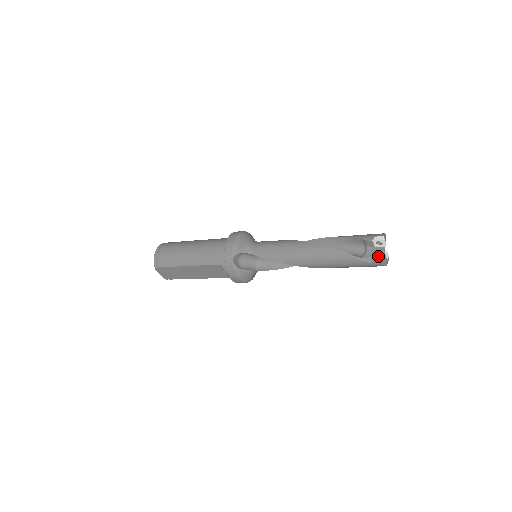
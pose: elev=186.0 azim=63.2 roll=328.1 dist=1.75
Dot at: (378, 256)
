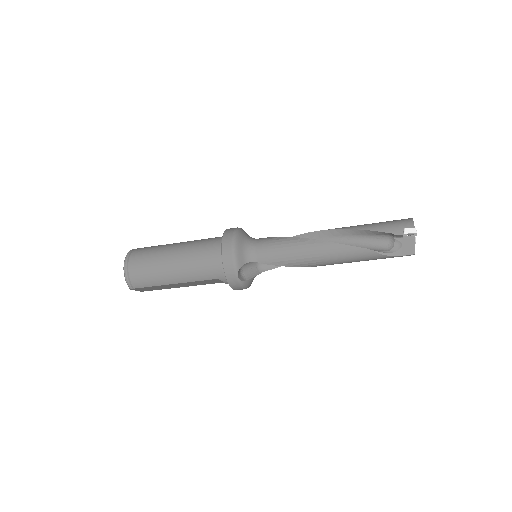
Dot at: (409, 248)
